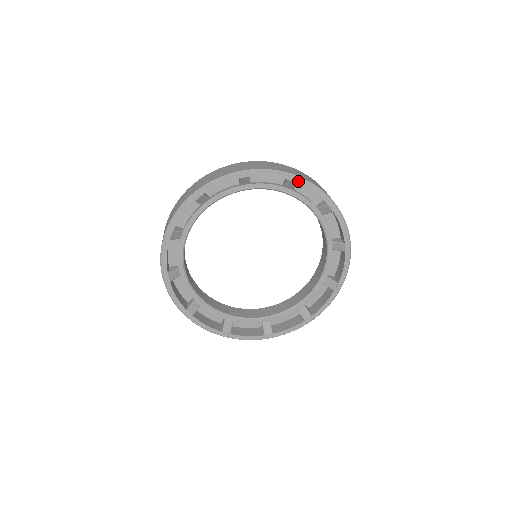
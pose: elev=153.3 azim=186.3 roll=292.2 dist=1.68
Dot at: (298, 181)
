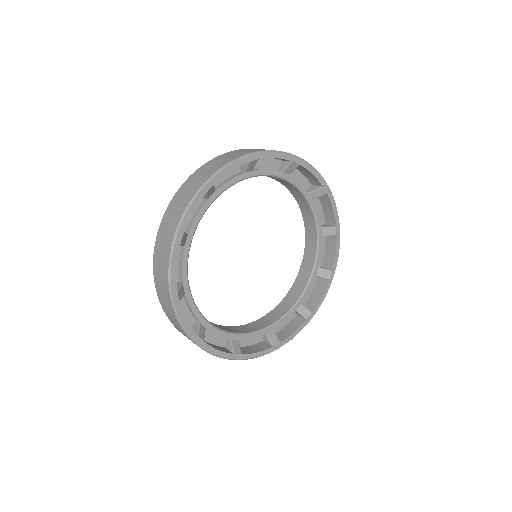
Dot at: (338, 233)
